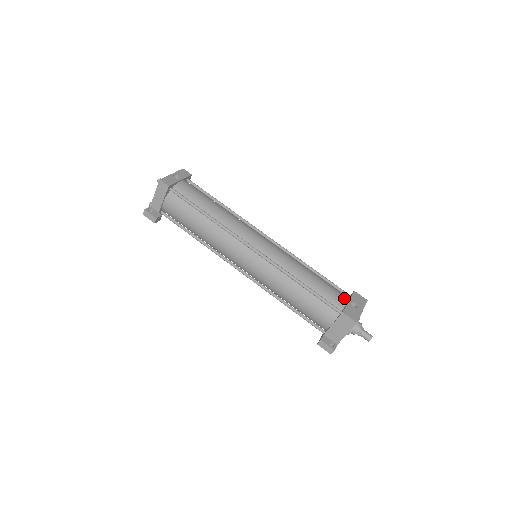
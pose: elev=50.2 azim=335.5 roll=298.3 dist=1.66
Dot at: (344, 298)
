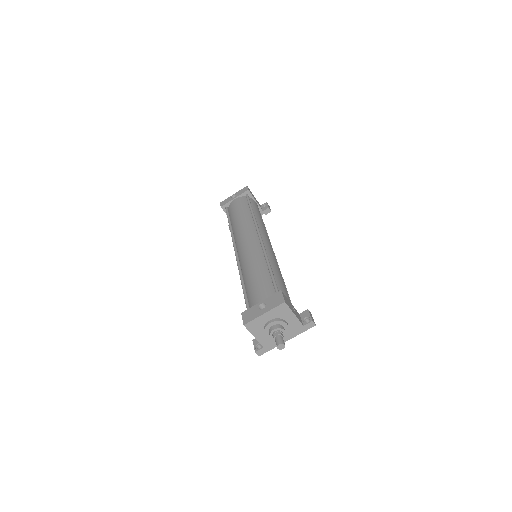
Dot at: (262, 298)
